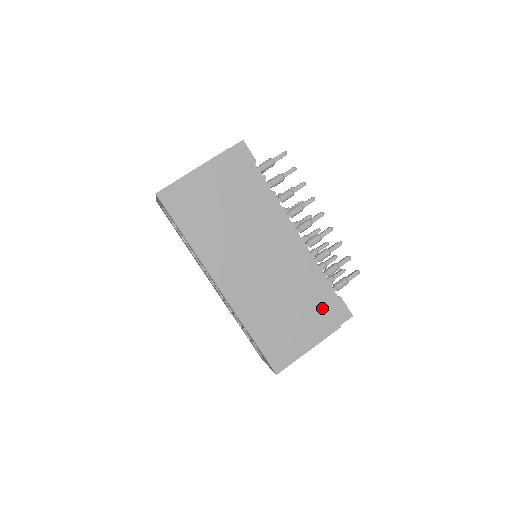
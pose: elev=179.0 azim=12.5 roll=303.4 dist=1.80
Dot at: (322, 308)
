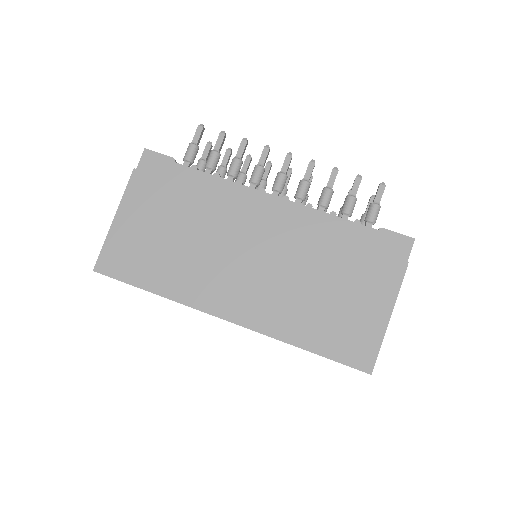
Dot at: (367, 257)
